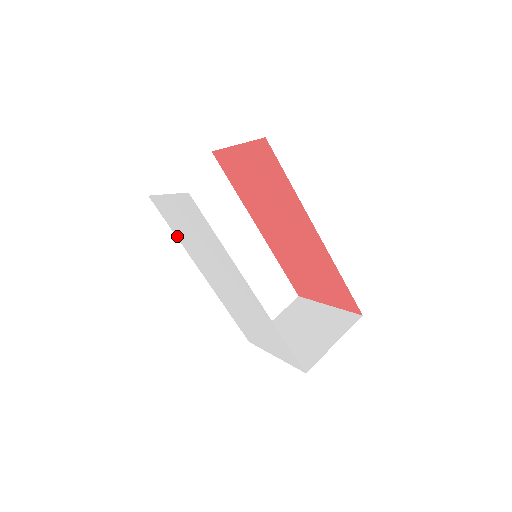
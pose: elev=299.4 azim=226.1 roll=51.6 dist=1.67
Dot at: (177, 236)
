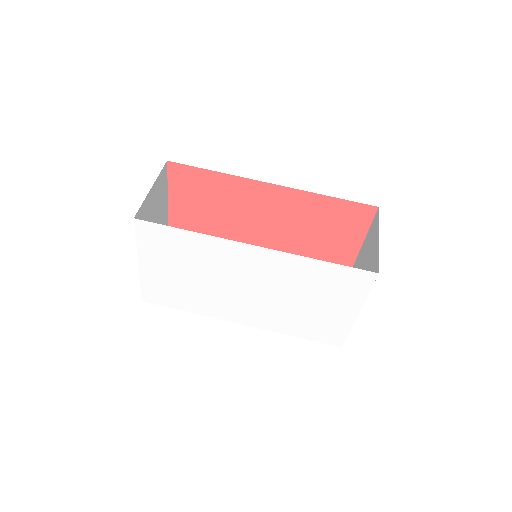
Dot at: (190, 310)
